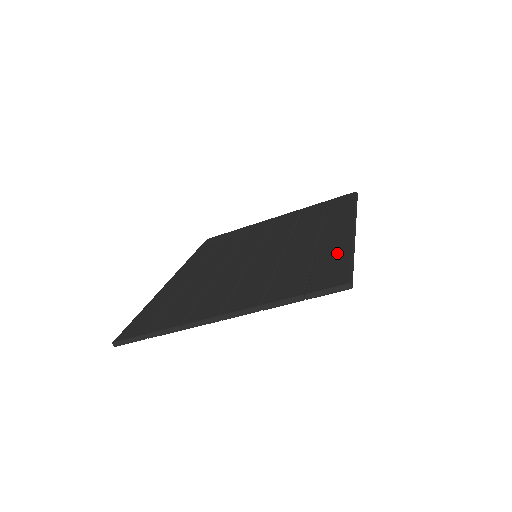
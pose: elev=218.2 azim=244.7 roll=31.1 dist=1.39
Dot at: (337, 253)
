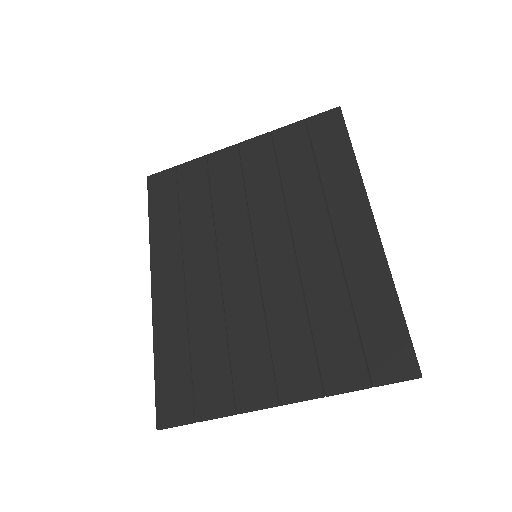
Dot at: (378, 295)
